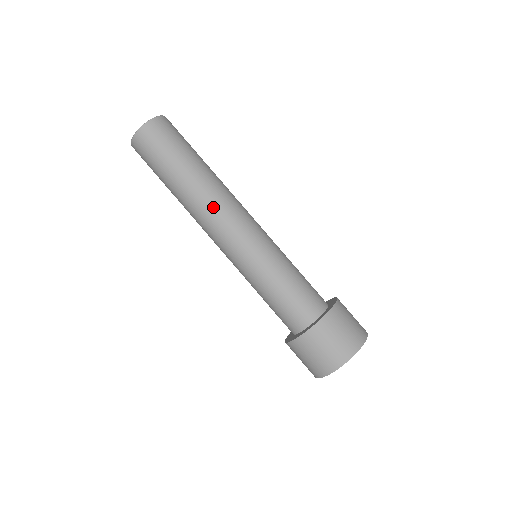
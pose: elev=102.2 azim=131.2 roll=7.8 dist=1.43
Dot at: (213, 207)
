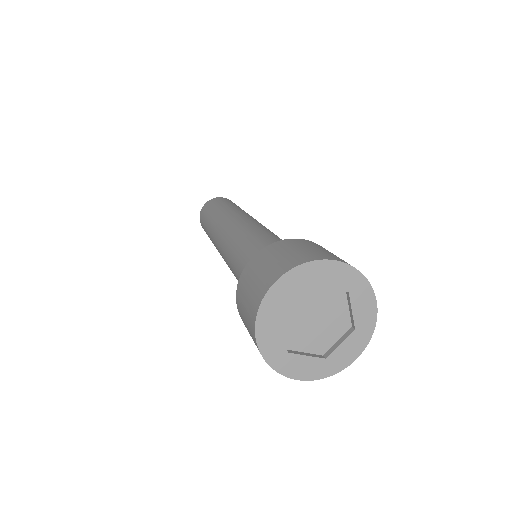
Dot at: (230, 216)
